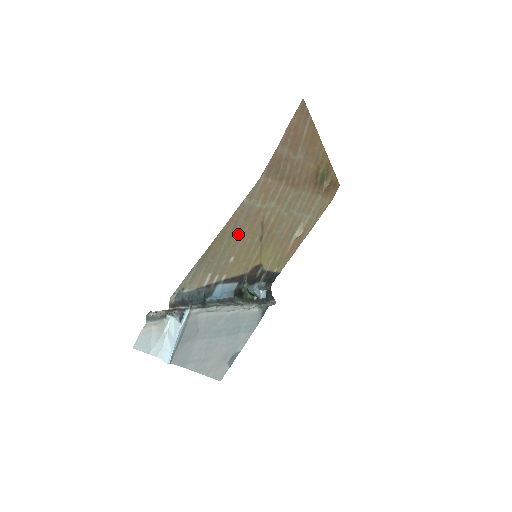
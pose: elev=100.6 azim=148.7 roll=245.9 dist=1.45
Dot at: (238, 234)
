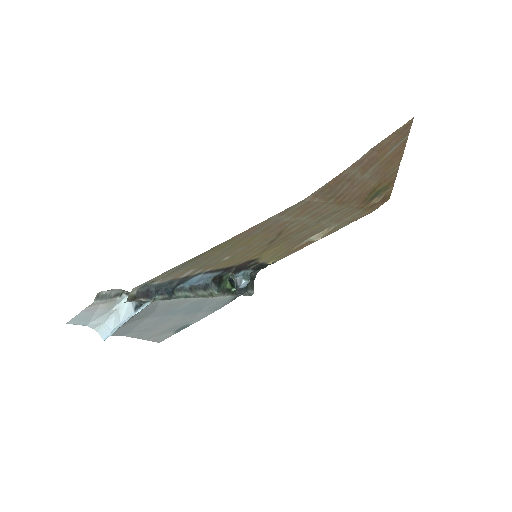
Dot at: (247, 240)
